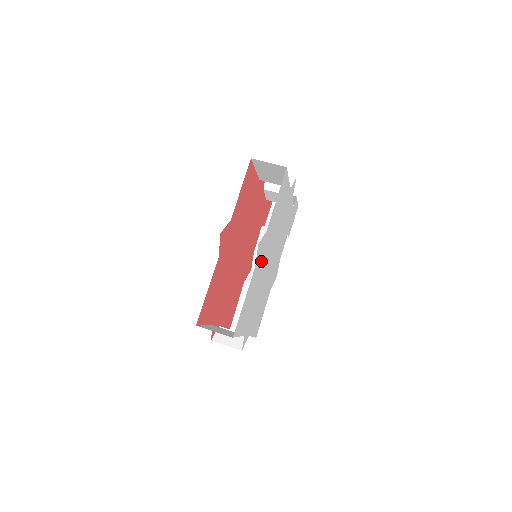
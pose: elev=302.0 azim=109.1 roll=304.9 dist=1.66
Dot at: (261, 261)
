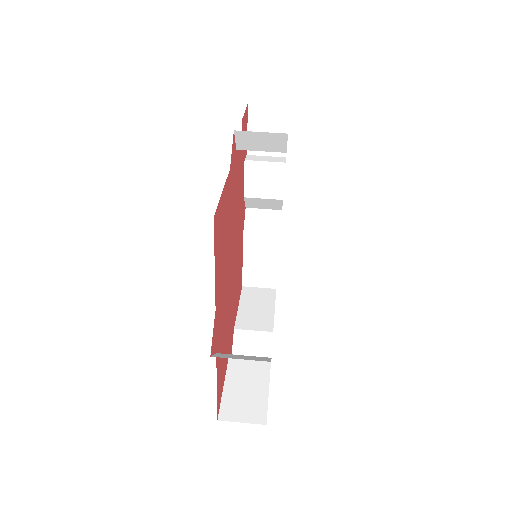
Dot at: occluded
